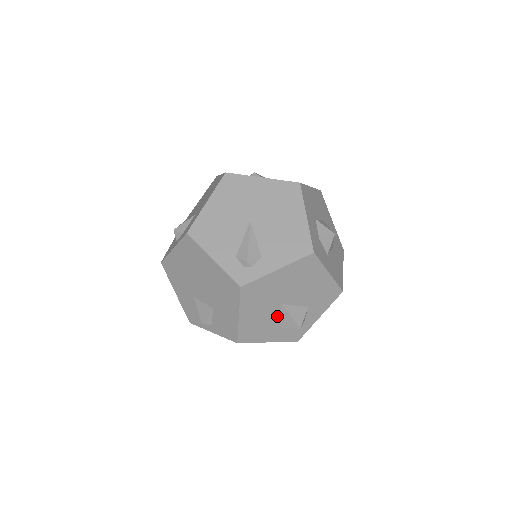
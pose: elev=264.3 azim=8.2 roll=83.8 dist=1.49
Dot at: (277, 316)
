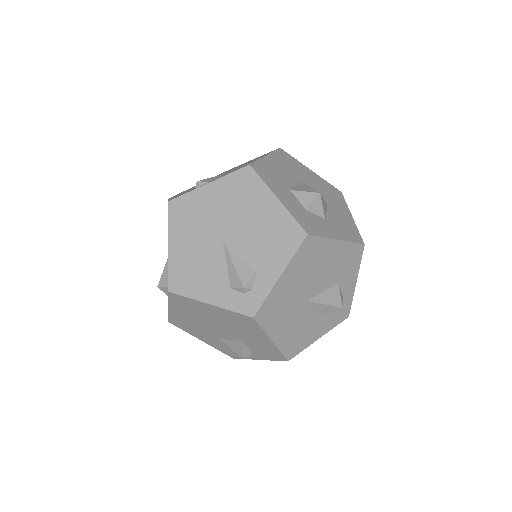
Dot at: (311, 313)
